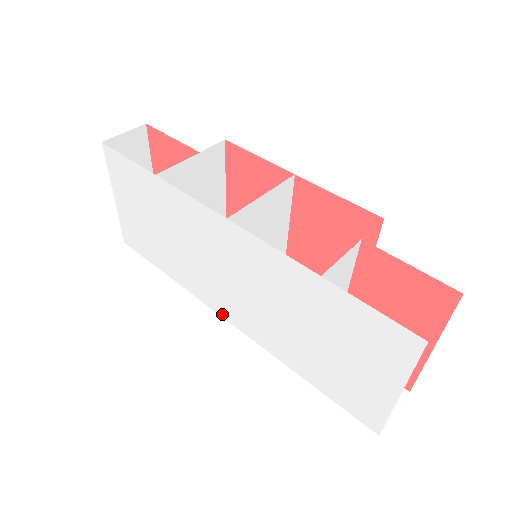
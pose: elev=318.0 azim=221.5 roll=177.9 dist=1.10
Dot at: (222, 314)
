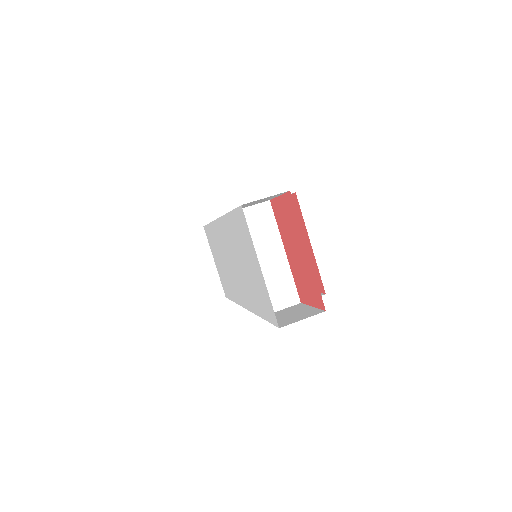
Dot at: (243, 305)
